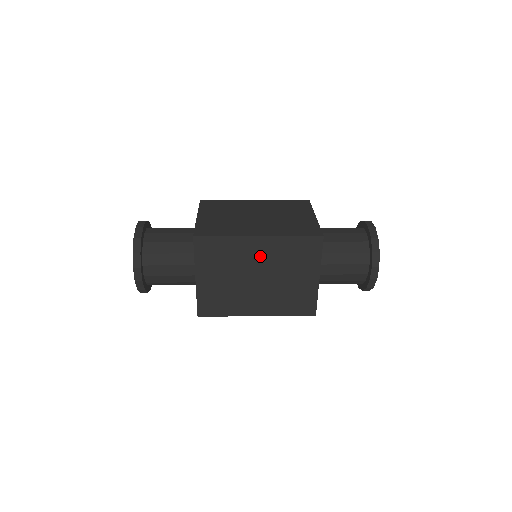
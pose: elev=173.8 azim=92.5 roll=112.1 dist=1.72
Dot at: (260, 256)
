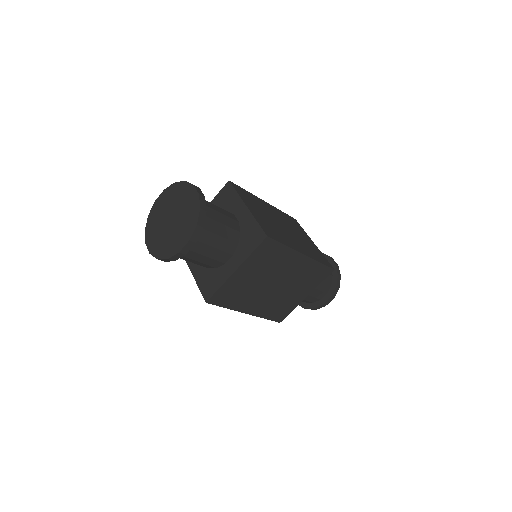
Dot at: (274, 213)
